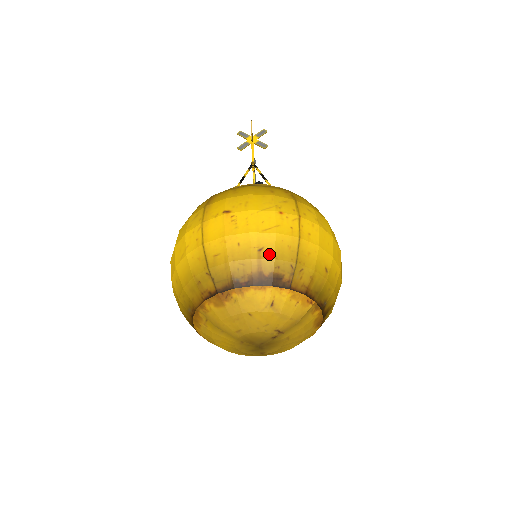
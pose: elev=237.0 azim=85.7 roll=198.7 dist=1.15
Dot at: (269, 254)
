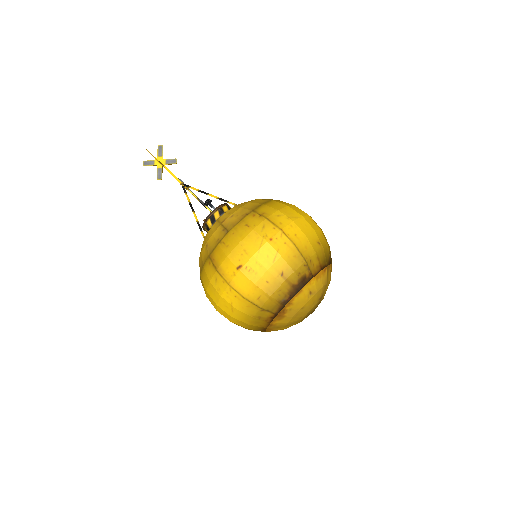
Dot at: (289, 272)
